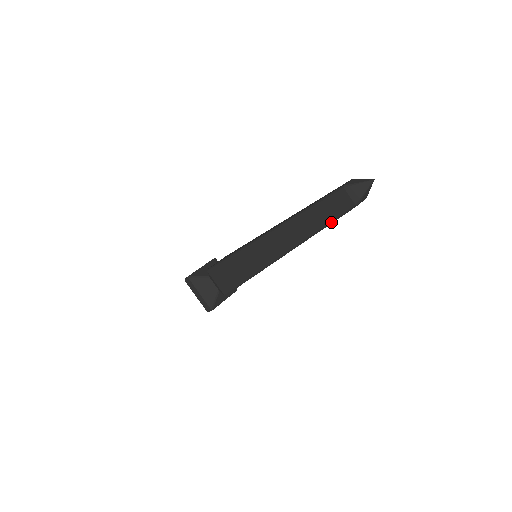
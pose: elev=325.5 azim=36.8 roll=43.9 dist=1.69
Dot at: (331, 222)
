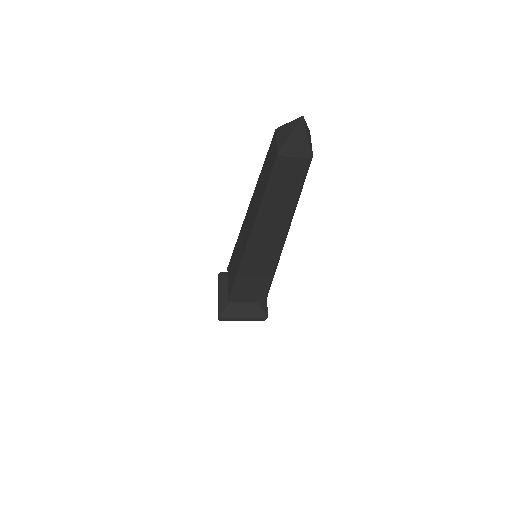
Dot at: (267, 187)
